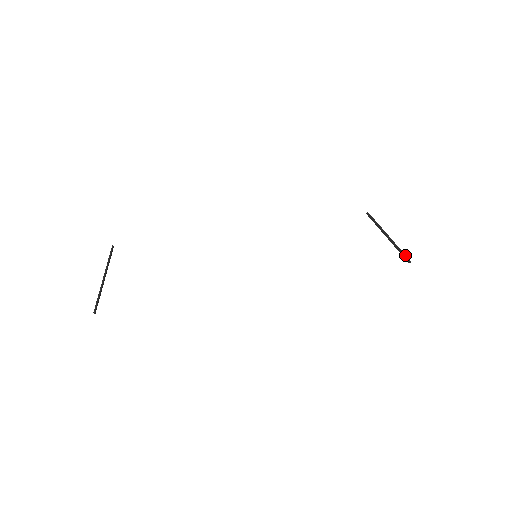
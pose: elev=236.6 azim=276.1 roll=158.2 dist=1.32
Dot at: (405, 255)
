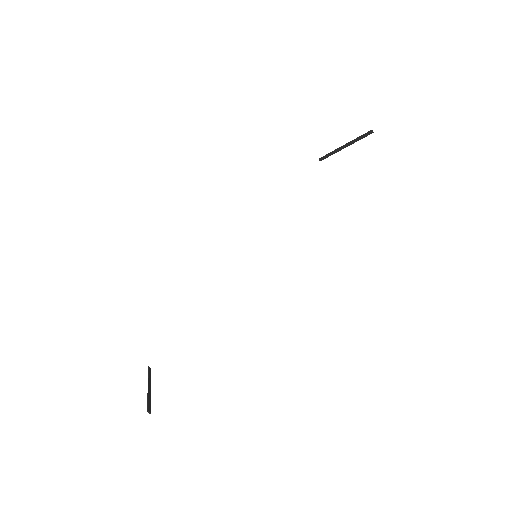
Dot at: (364, 134)
